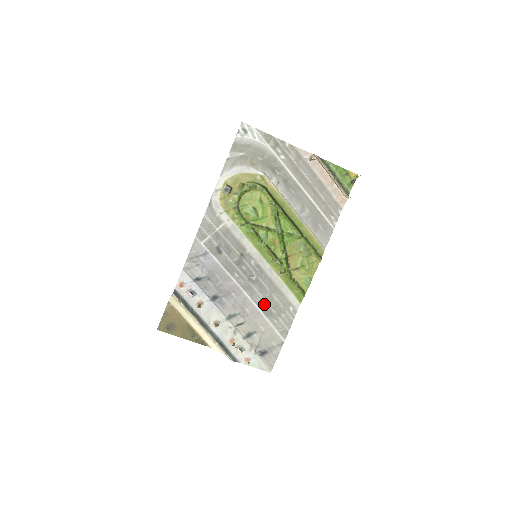
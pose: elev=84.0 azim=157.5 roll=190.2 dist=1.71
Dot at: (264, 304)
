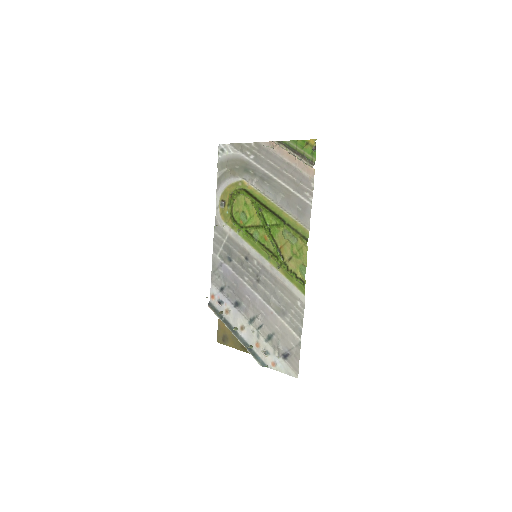
Dot at: (274, 303)
